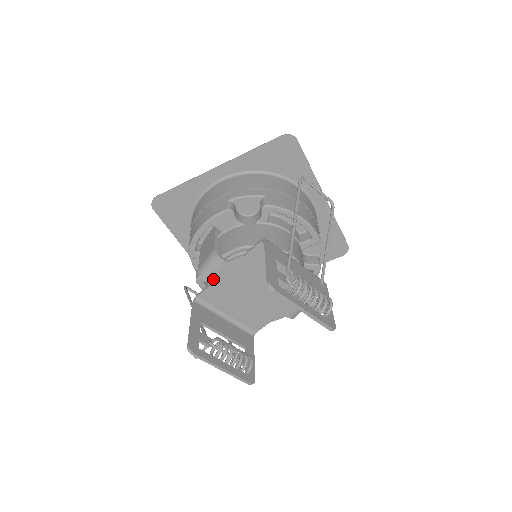
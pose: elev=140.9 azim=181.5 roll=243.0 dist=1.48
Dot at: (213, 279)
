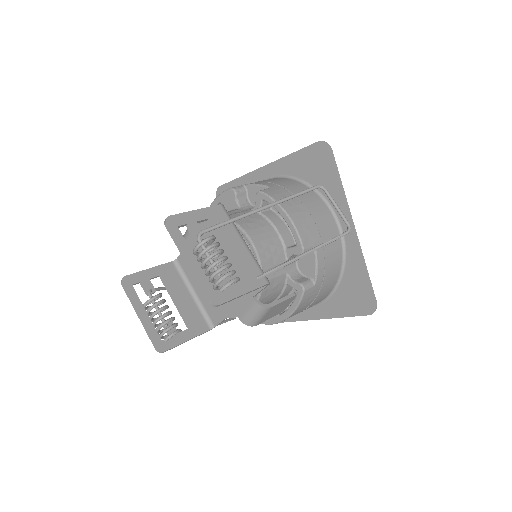
Dot at: (188, 242)
